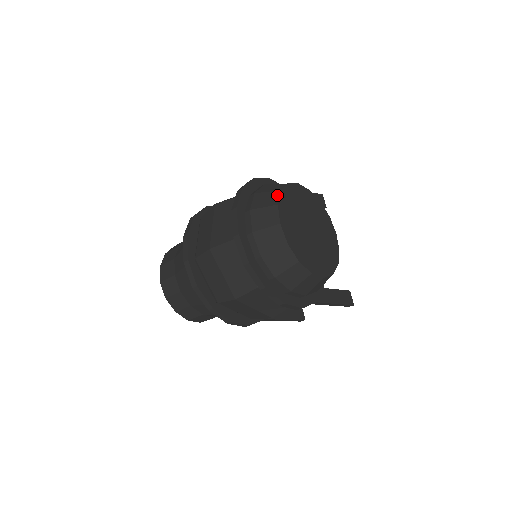
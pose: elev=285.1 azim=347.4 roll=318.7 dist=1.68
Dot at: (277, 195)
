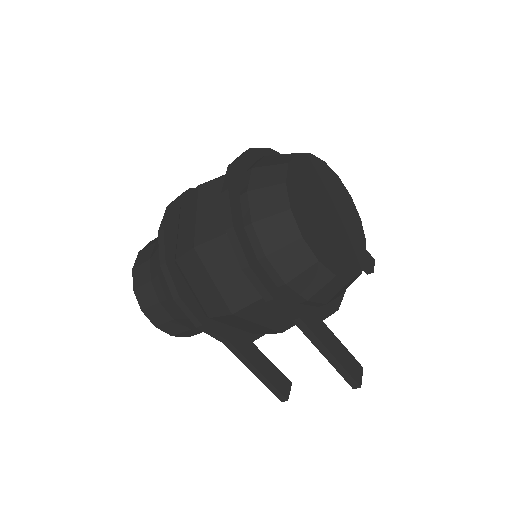
Dot at: (303, 153)
